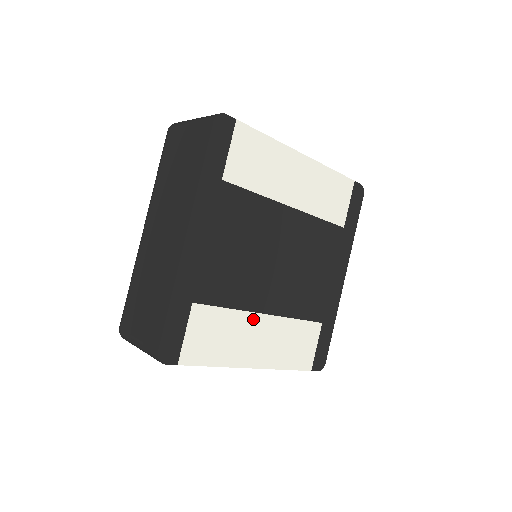
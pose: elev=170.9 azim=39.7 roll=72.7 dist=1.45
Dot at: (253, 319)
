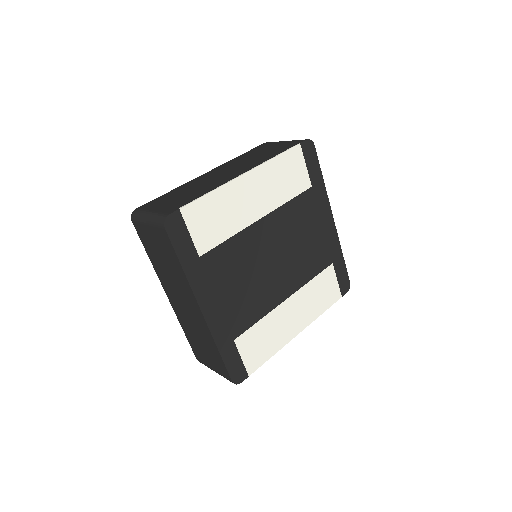
Dot at: (280, 309)
